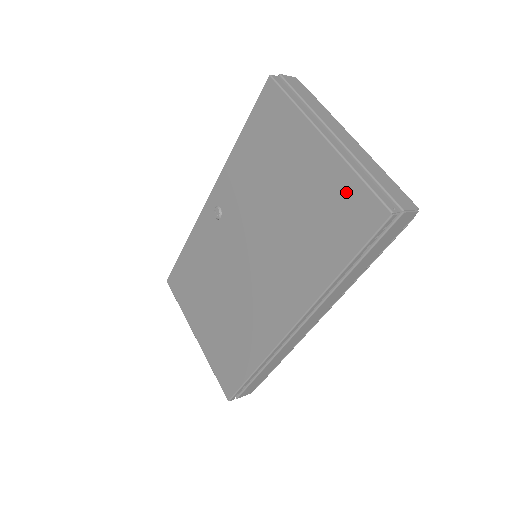
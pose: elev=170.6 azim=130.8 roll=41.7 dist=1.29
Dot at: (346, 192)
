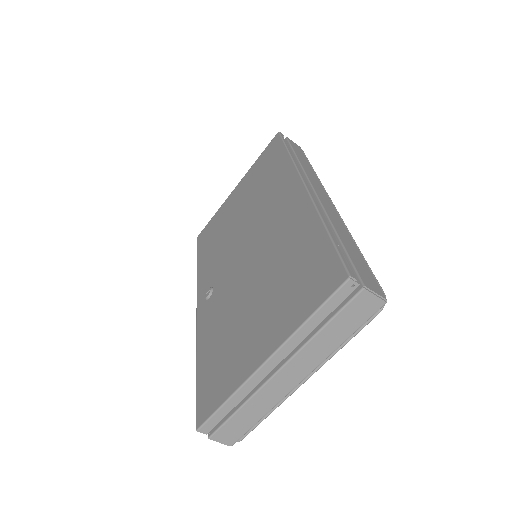
Dot at: (259, 164)
